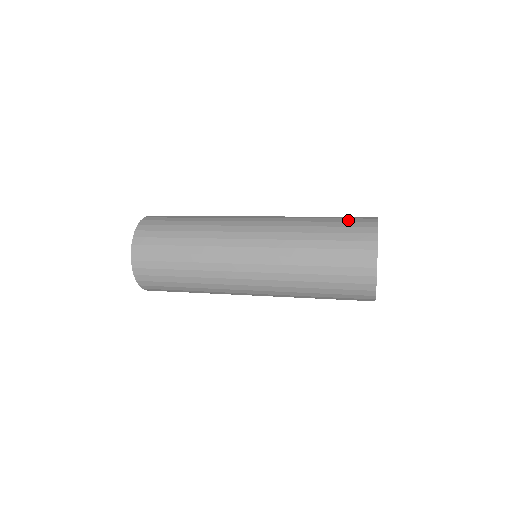
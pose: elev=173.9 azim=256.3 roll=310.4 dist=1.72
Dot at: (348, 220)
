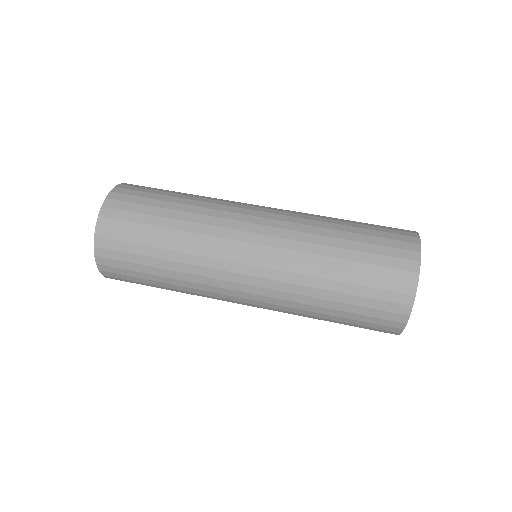
Dot at: (381, 262)
